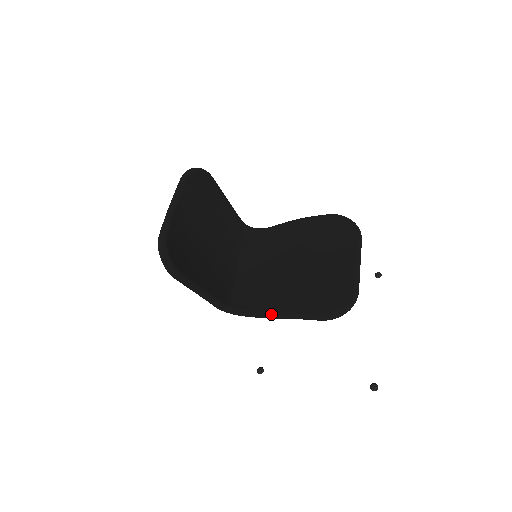
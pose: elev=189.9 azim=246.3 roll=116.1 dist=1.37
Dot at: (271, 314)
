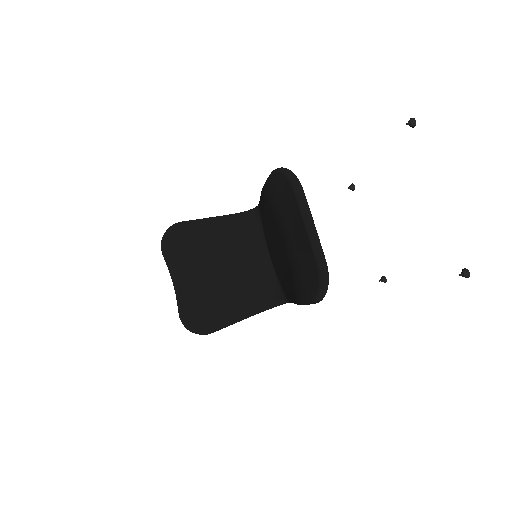
Dot at: (294, 303)
